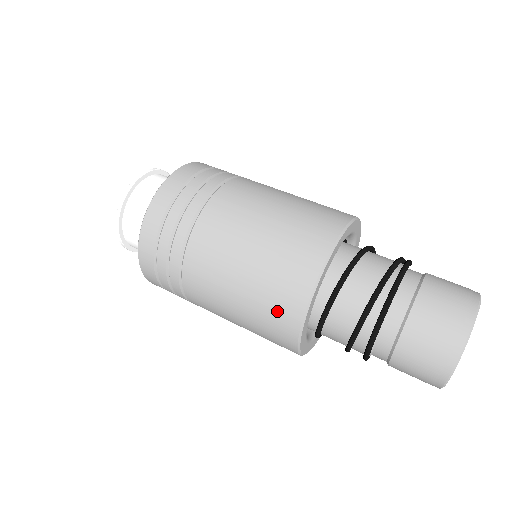
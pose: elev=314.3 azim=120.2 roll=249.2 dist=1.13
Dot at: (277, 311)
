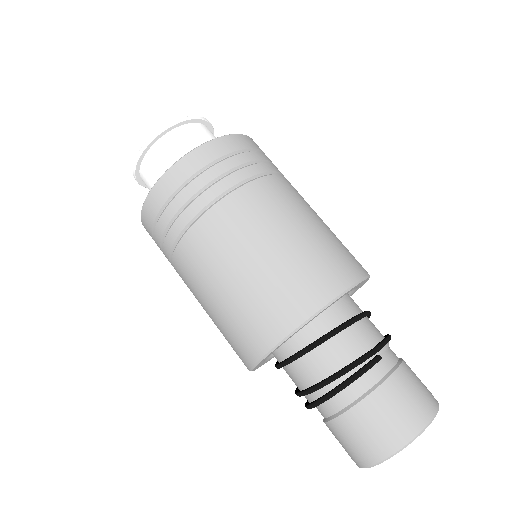
Dot at: occluded
